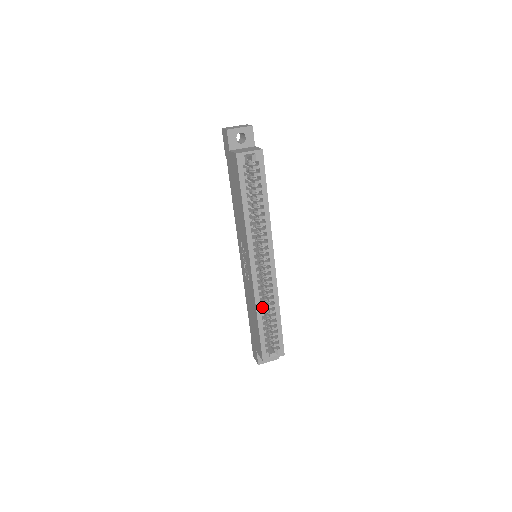
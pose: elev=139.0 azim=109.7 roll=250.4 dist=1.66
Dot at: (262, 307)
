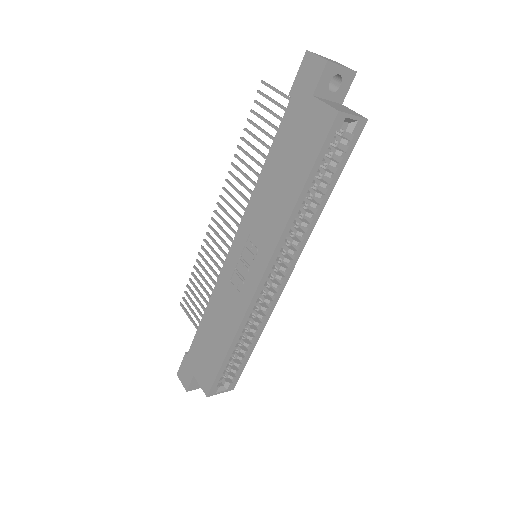
Dot at: (243, 332)
